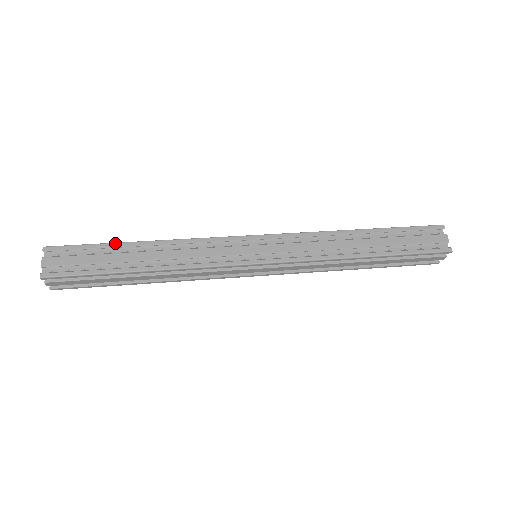
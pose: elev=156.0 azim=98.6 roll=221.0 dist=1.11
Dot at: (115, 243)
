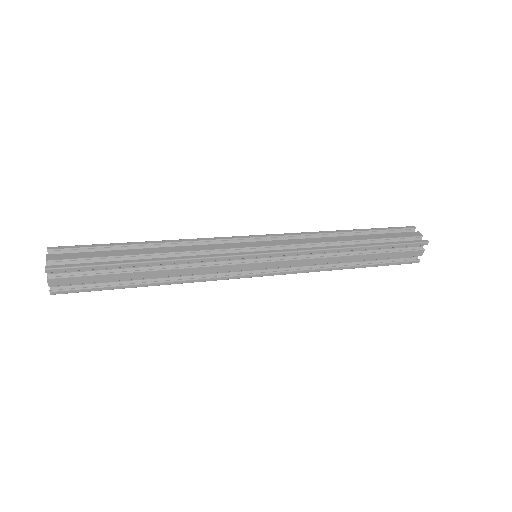
Dot at: (121, 243)
